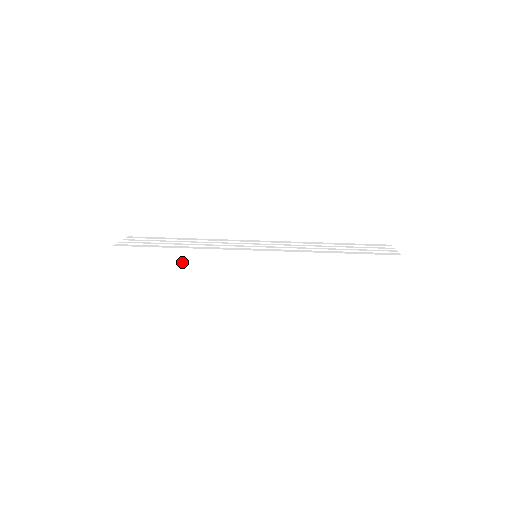
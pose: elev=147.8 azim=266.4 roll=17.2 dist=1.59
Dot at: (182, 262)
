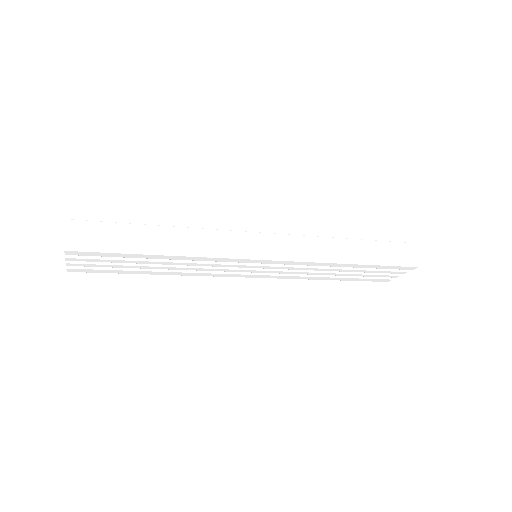
Dot at: (171, 244)
